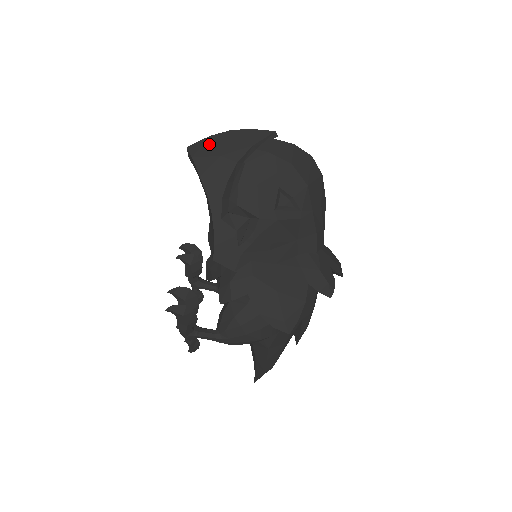
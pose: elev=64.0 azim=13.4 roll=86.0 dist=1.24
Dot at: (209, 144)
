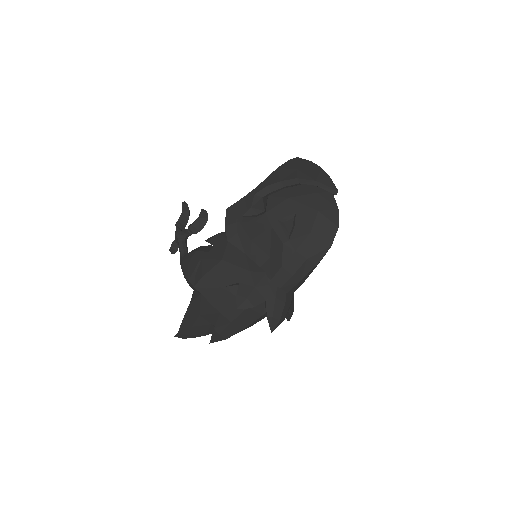
Dot at: (304, 163)
